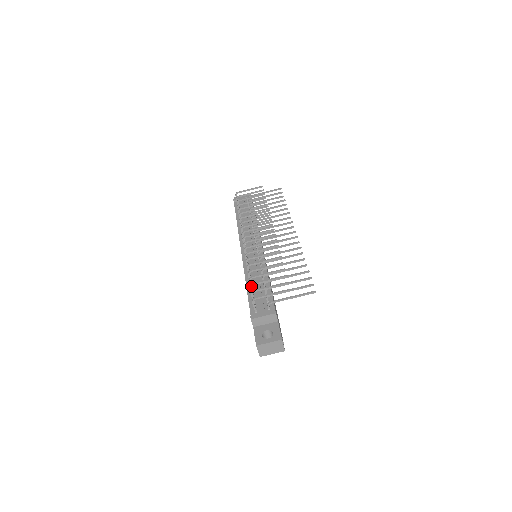
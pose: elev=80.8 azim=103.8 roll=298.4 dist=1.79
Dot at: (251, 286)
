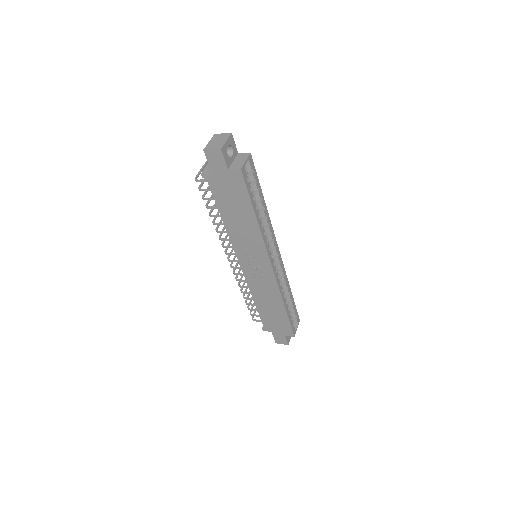
Dot at: (203, 198)
